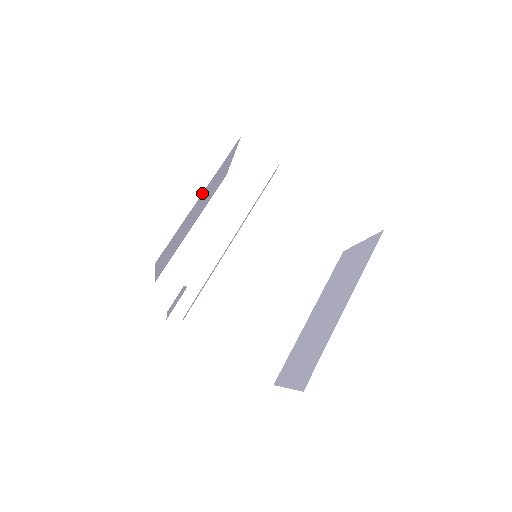
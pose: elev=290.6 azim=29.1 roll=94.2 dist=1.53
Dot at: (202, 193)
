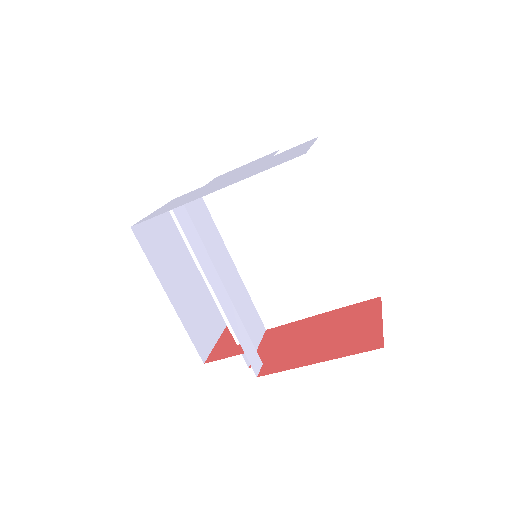
Dot at: (167, 295)
